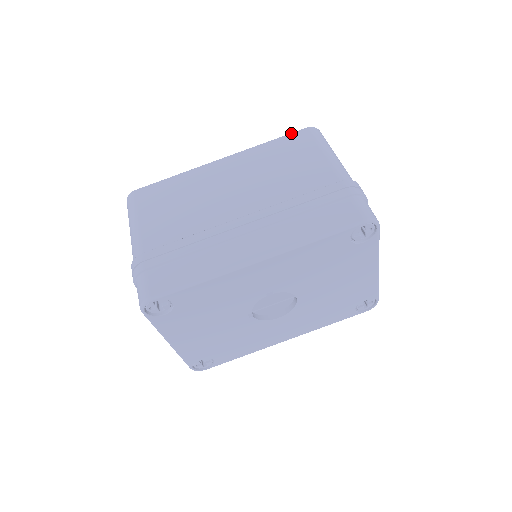
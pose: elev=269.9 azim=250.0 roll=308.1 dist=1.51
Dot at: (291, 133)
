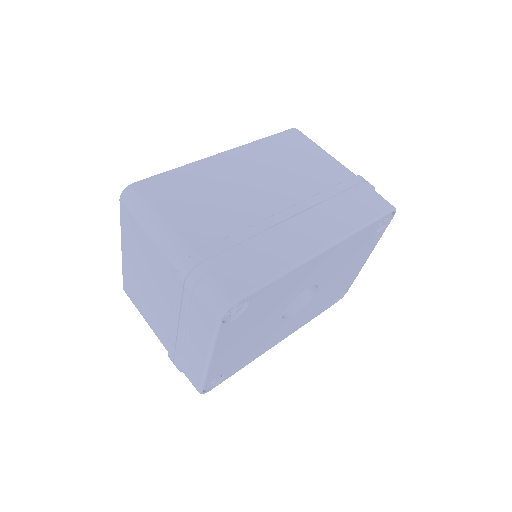
Dot at: (281, 132)
